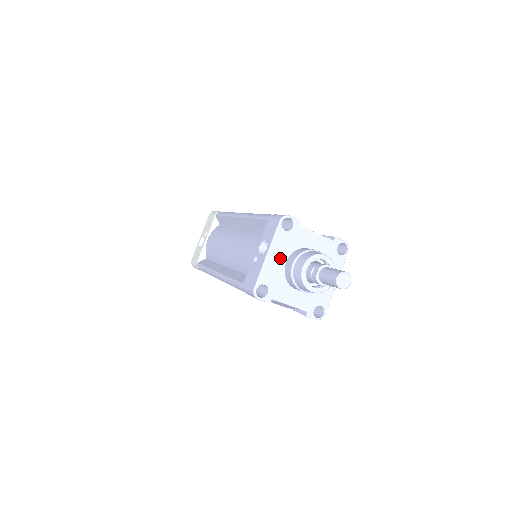
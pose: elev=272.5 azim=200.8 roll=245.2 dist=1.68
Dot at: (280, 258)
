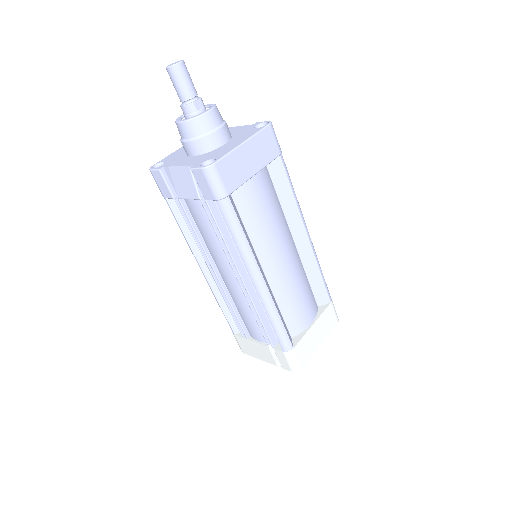
Dot at: occluded
